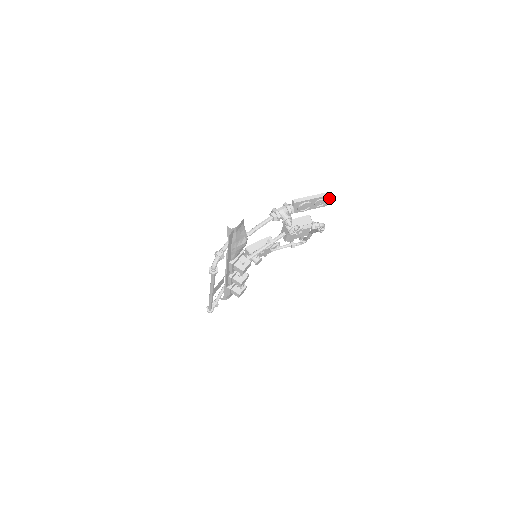
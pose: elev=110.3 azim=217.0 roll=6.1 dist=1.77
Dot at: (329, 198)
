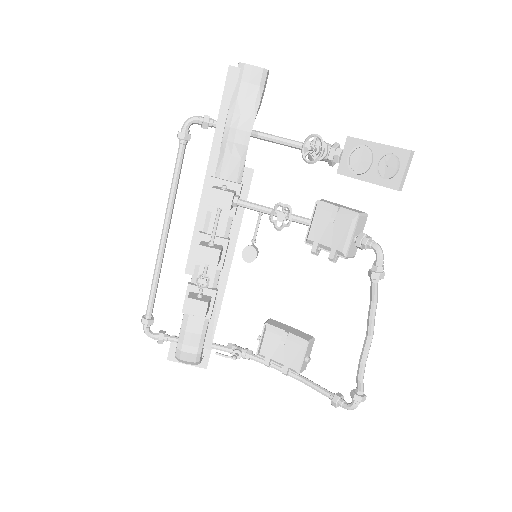
Dot at: (406, 163)
